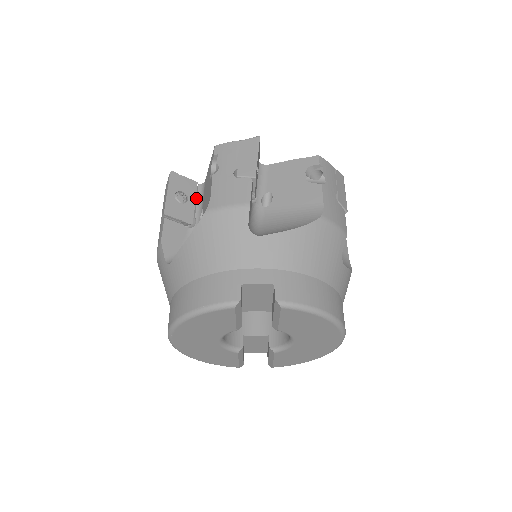
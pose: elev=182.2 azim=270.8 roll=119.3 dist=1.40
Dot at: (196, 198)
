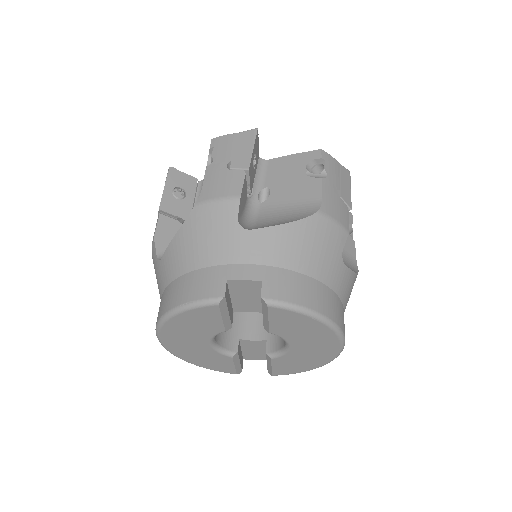
Dot at: (195, 195)
